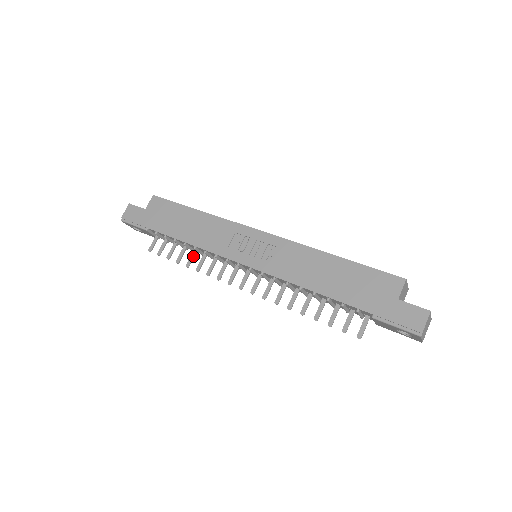
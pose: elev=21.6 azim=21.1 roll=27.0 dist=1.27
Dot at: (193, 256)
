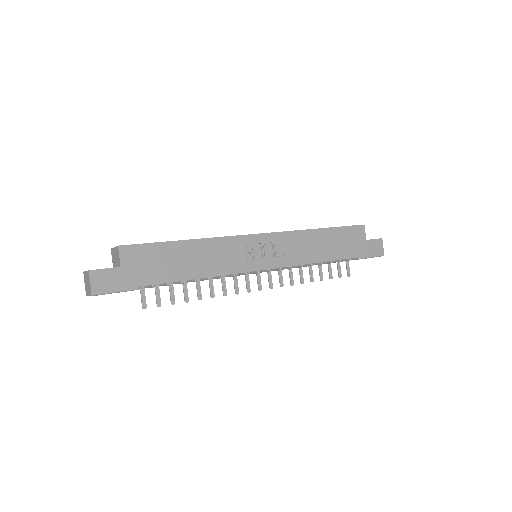
Dot at: (200, 287)
